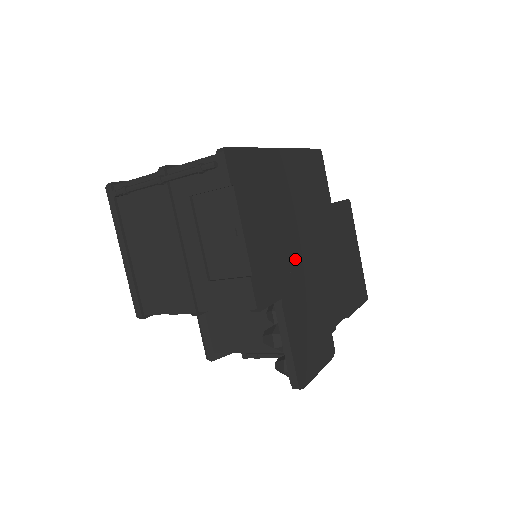
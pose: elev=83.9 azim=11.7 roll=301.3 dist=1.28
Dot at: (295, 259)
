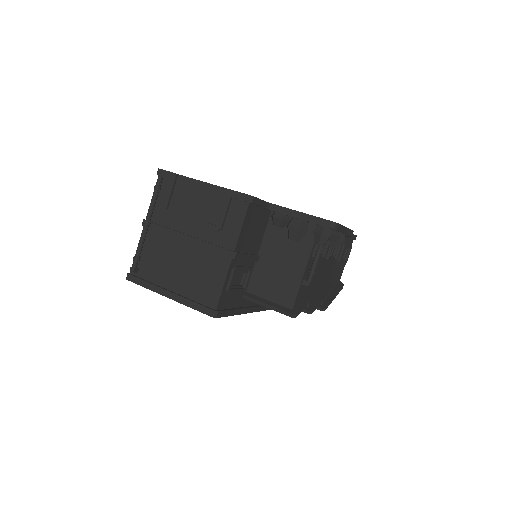
Dot at: occluded
